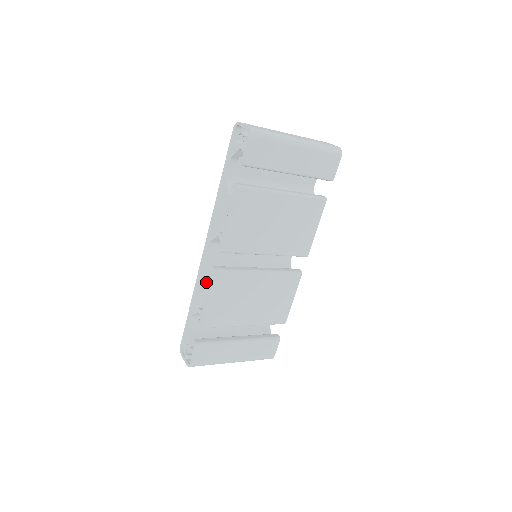
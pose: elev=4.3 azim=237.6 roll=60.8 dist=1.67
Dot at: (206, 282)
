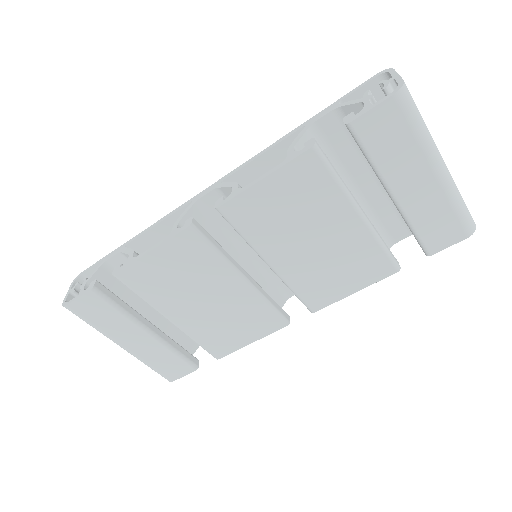
Dot at: occluded
